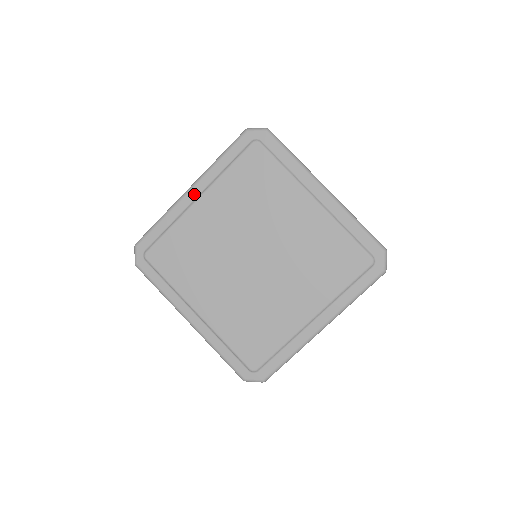
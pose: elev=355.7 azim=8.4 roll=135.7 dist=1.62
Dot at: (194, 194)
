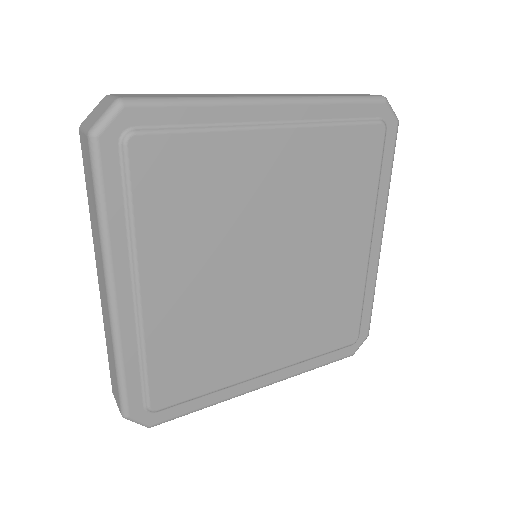
Dot at: (125, 293)
